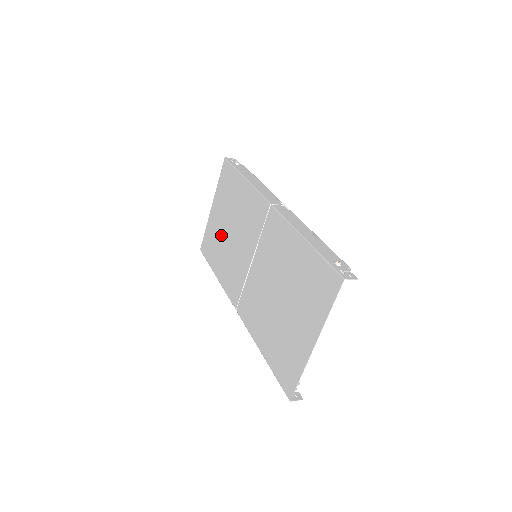
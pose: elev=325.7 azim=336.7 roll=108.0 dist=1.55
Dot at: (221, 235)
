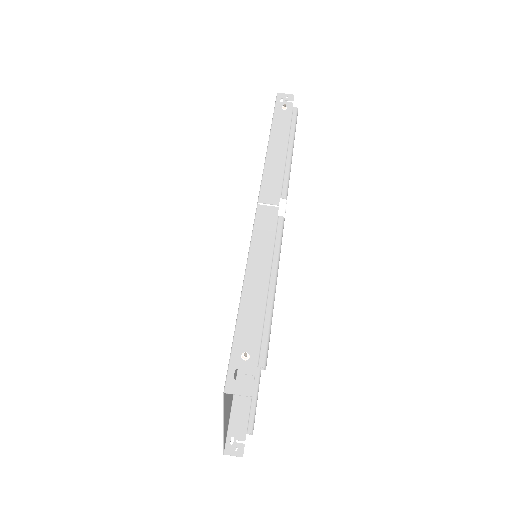
Dot at: occluded
